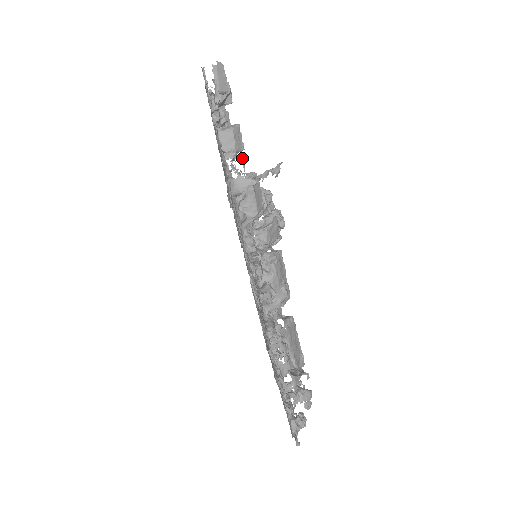
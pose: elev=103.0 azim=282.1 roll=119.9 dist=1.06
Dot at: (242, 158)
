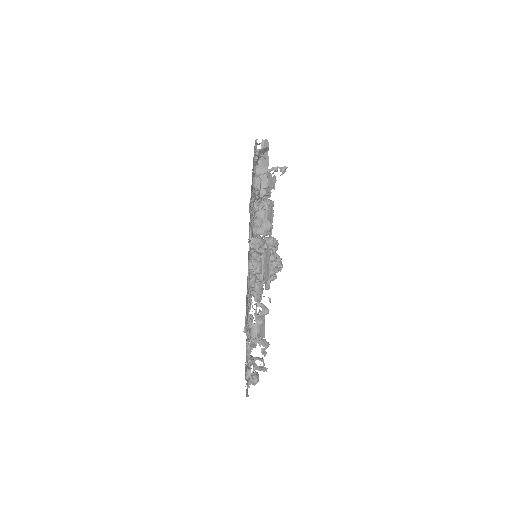
Dot at: occluded
